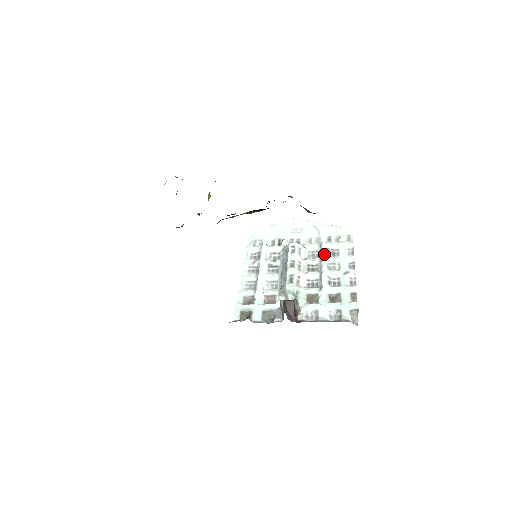
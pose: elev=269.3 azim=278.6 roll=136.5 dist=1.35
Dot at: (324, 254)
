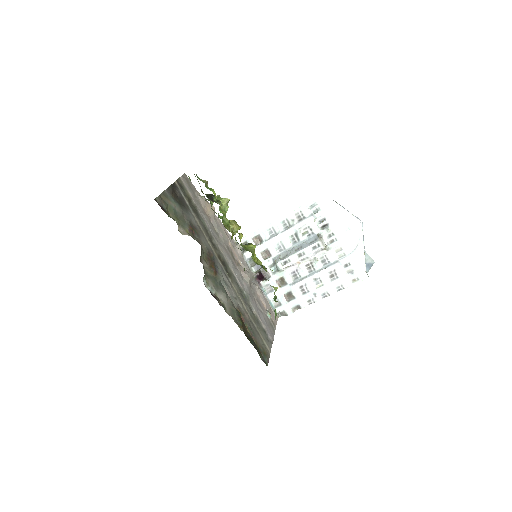
Dot at: (326, 270)
